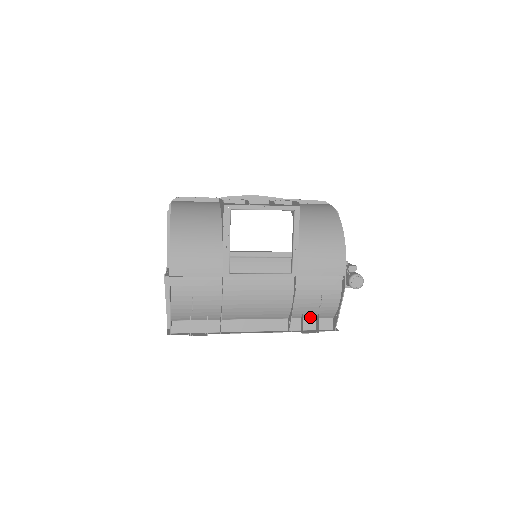
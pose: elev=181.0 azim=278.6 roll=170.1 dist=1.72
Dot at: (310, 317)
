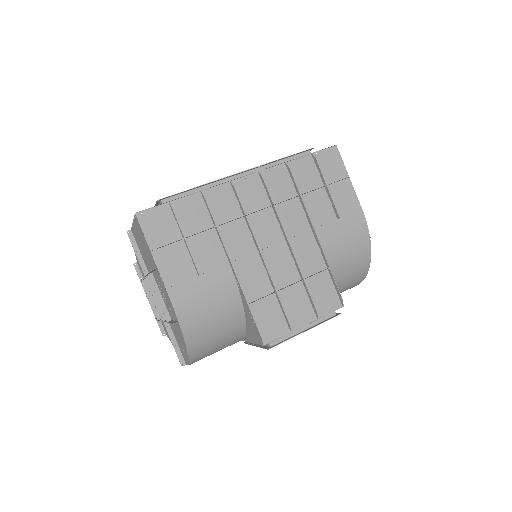
Dot at: occluded
